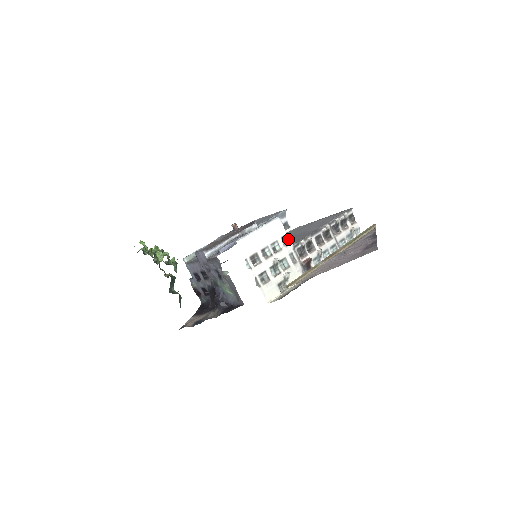
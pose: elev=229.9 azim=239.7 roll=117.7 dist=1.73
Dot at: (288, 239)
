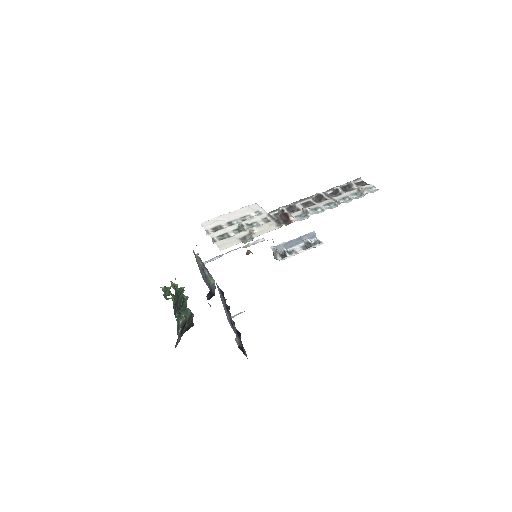
Dot at: (264, 212)
